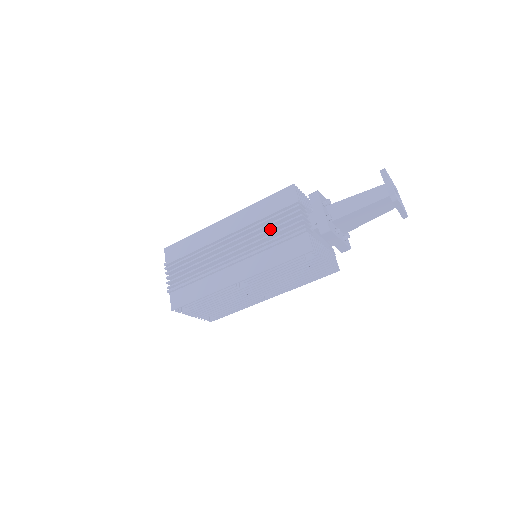
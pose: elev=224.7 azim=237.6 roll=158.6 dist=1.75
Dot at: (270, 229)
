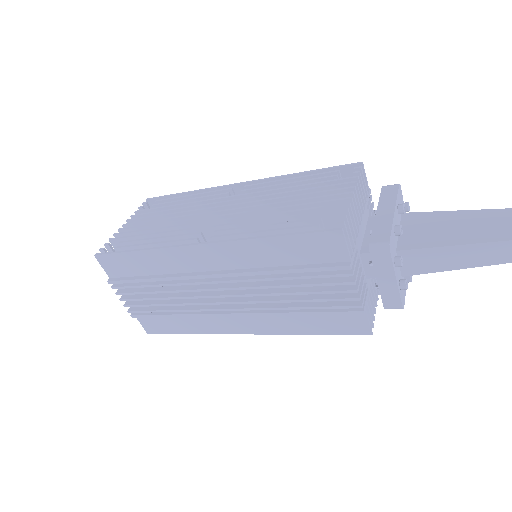
Dot at: (296, 294)
